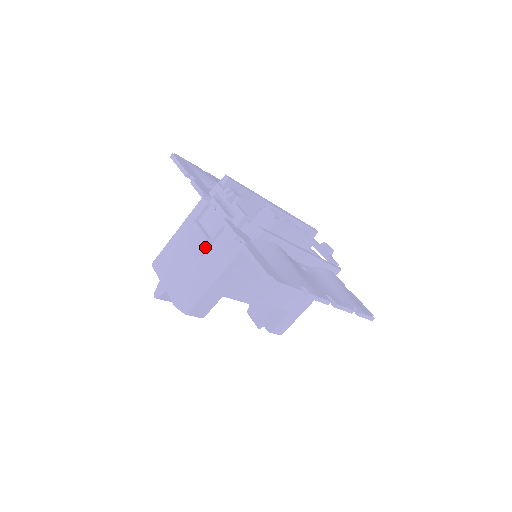
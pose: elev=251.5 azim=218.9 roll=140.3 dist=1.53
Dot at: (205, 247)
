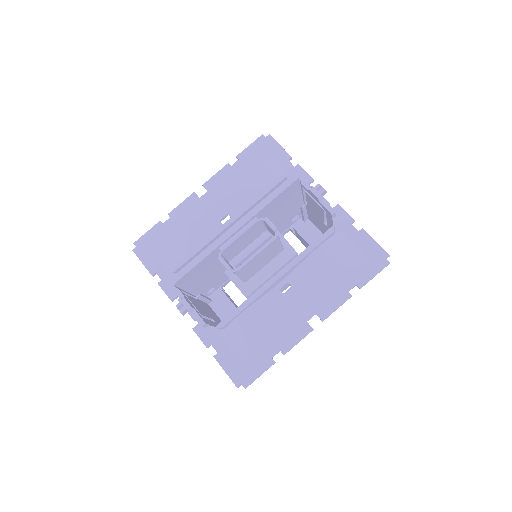
Dot at: occluded
